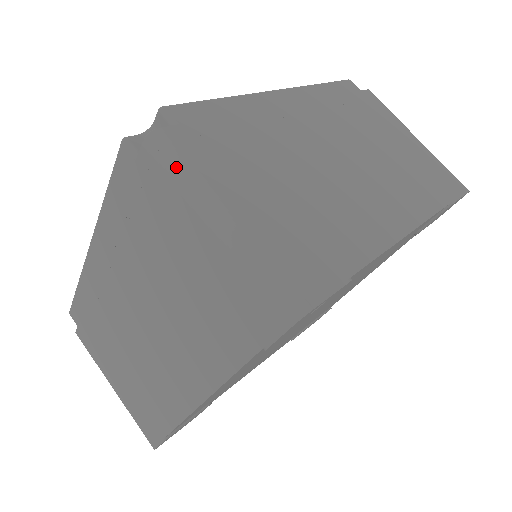
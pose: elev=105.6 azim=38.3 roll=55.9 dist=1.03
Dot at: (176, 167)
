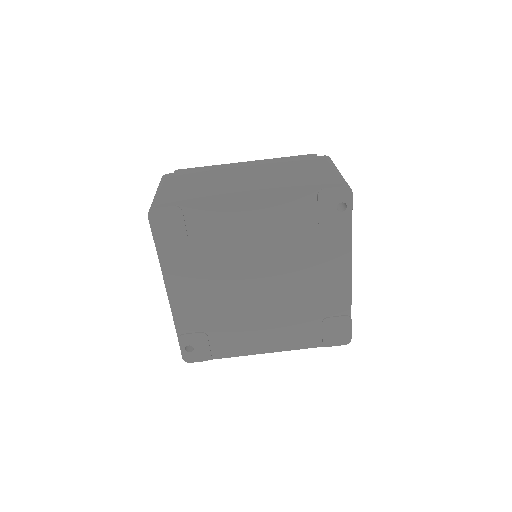
Dot at: occluded
